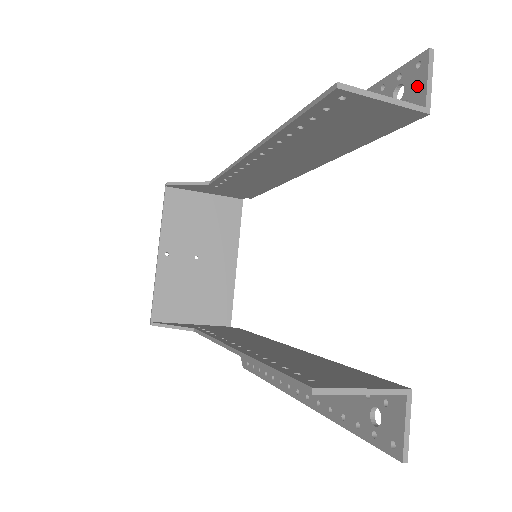
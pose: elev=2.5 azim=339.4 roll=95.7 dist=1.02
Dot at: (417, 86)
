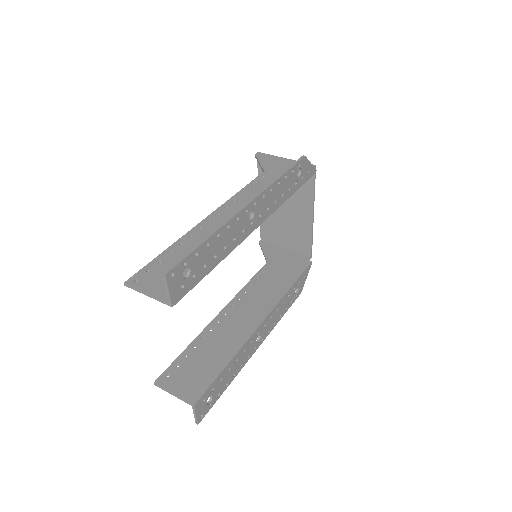
Dot at: (172, 285)
